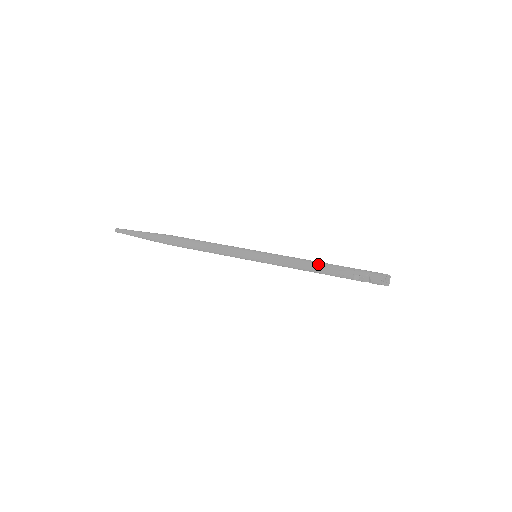
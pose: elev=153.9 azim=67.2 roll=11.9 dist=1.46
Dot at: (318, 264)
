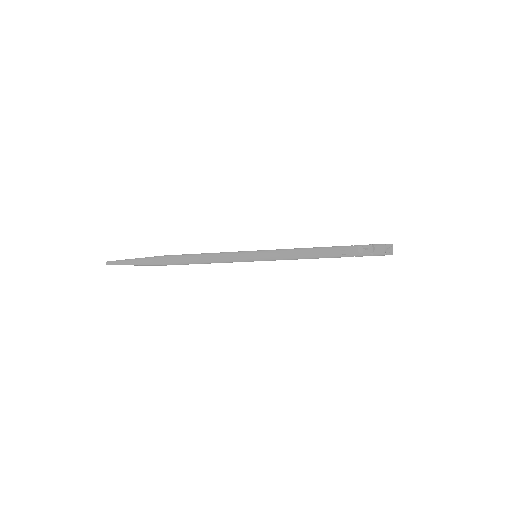
Dot at: (320, 247)
